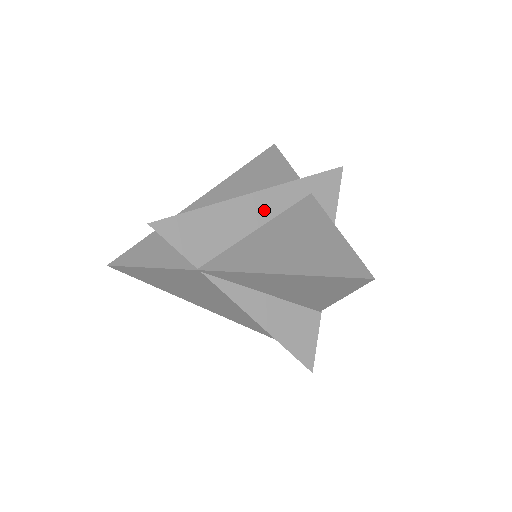
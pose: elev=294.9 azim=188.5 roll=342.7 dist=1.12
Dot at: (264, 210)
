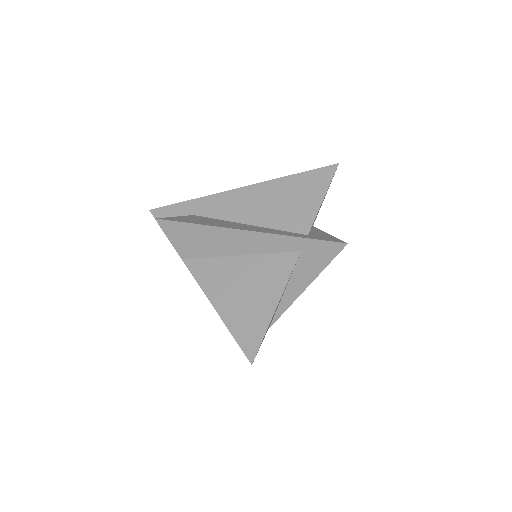
Dot at: (250, 245)
